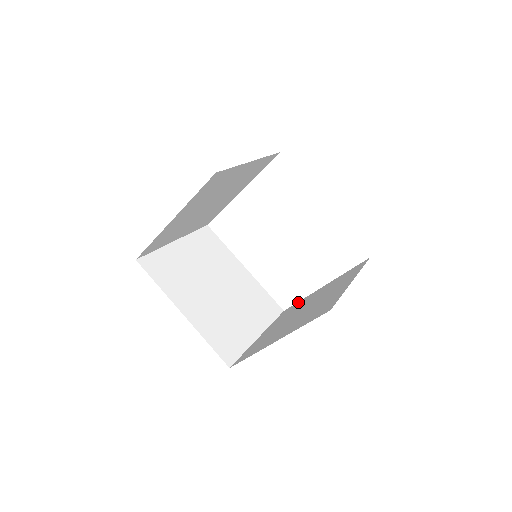
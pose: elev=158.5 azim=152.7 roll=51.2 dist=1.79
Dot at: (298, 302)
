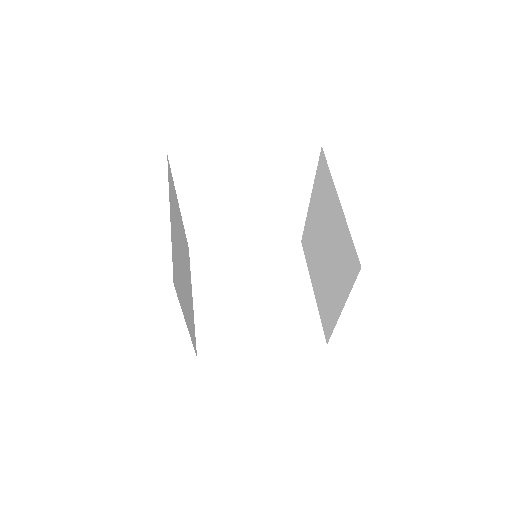
Dot at: (213, 249)
